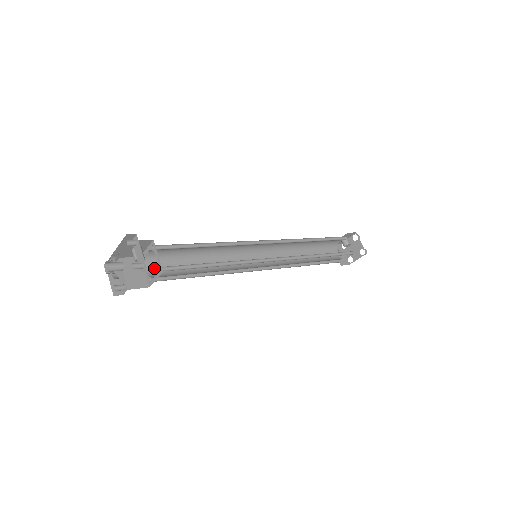
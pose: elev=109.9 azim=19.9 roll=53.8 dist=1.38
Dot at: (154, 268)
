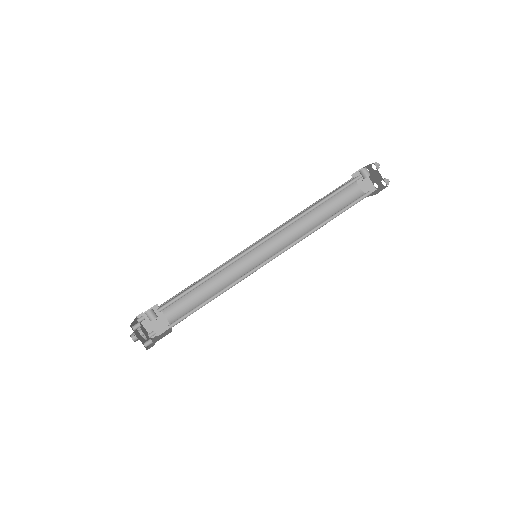
Dot at: (170, 310)
